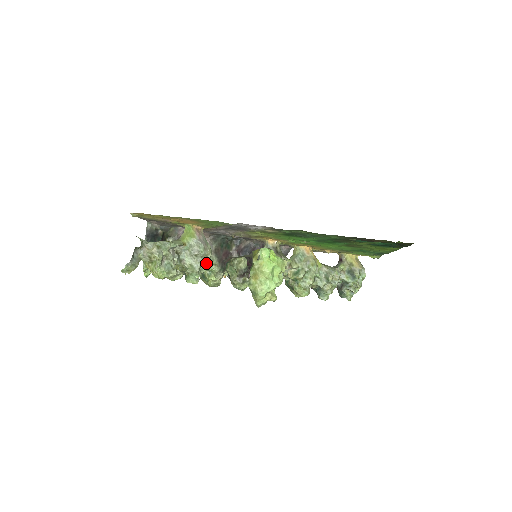
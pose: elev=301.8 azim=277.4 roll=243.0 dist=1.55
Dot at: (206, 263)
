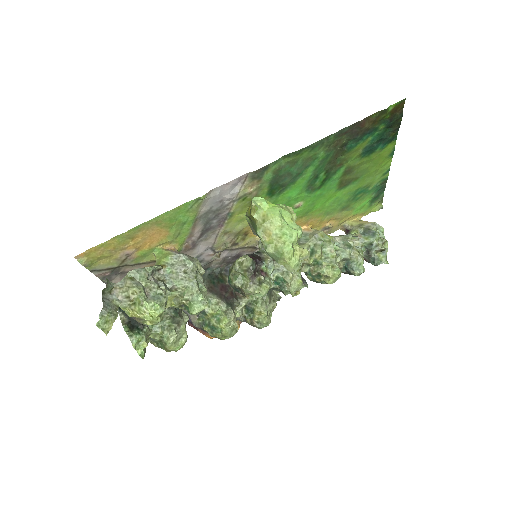
Dot at: (206, 308)
